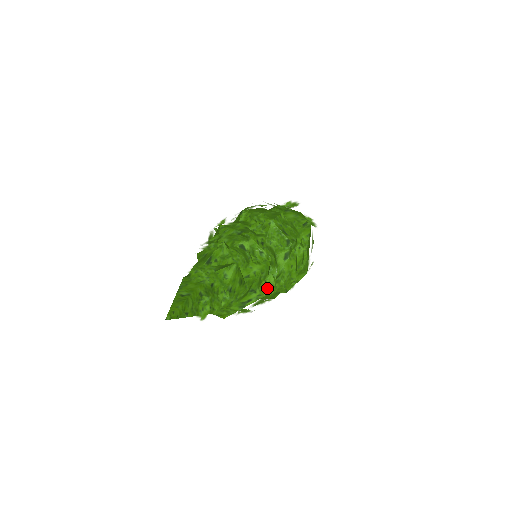
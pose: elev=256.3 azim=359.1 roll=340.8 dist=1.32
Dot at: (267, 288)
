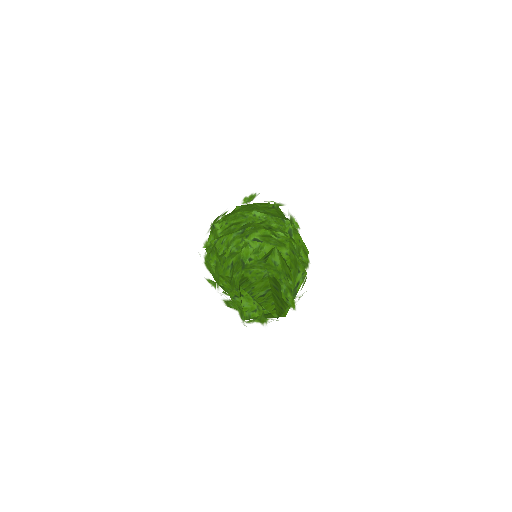
Dot at: (306, 262)
